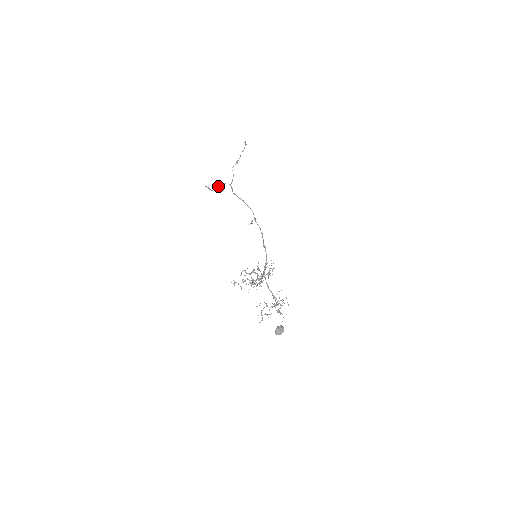
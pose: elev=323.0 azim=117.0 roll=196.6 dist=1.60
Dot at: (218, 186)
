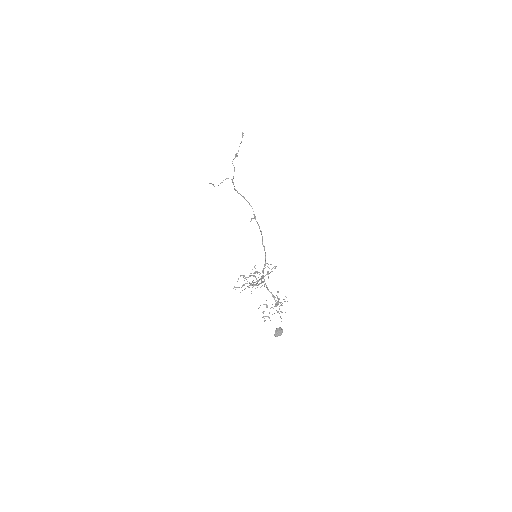
Dot at: (221, 182)
